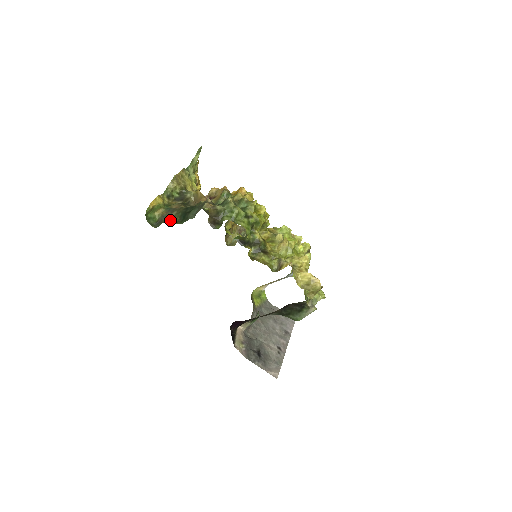
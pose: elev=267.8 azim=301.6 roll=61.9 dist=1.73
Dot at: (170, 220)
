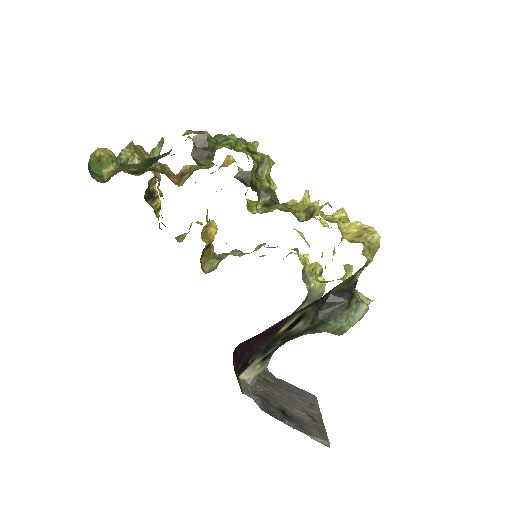
Dot at: (128, 168)
